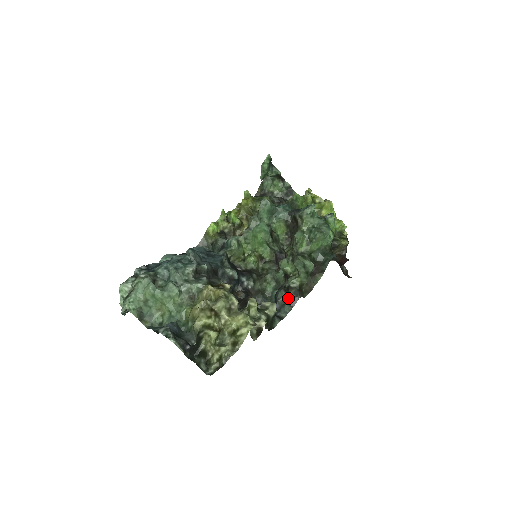
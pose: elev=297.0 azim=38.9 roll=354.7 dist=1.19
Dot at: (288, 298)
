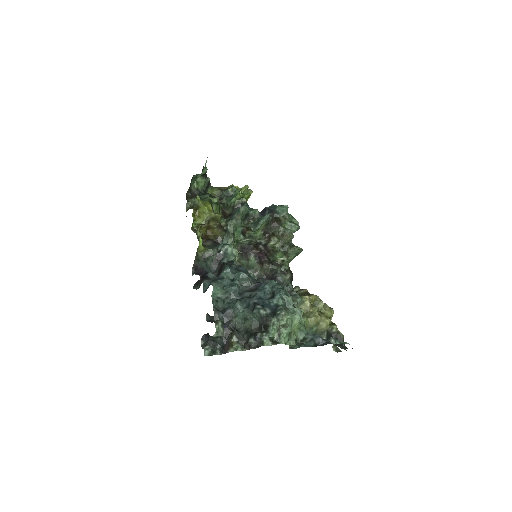
Dot at: (289, 278)
